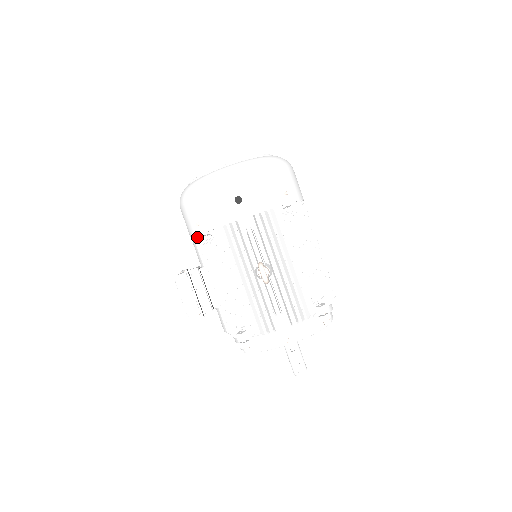
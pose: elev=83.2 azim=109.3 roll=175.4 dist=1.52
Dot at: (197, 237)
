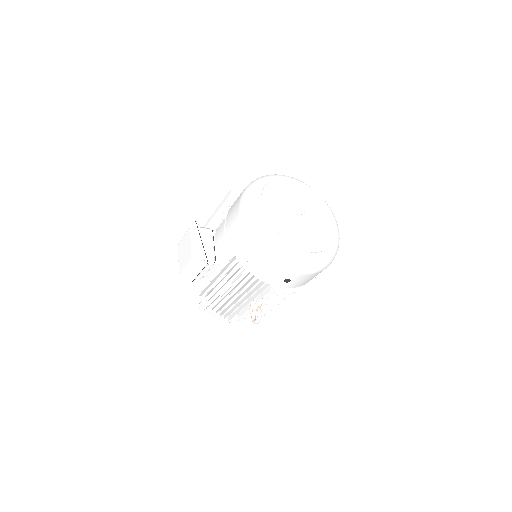
Dot at: (235, 255)
